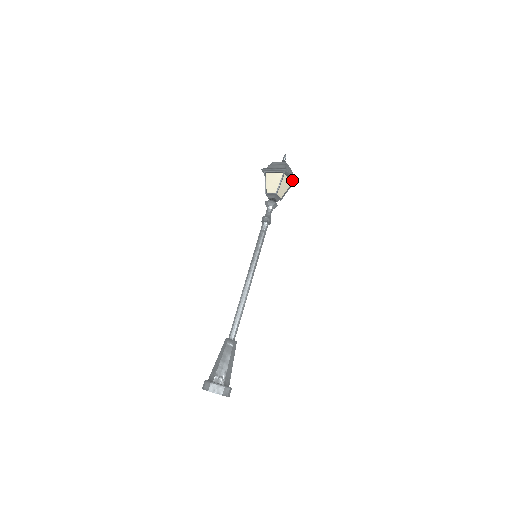
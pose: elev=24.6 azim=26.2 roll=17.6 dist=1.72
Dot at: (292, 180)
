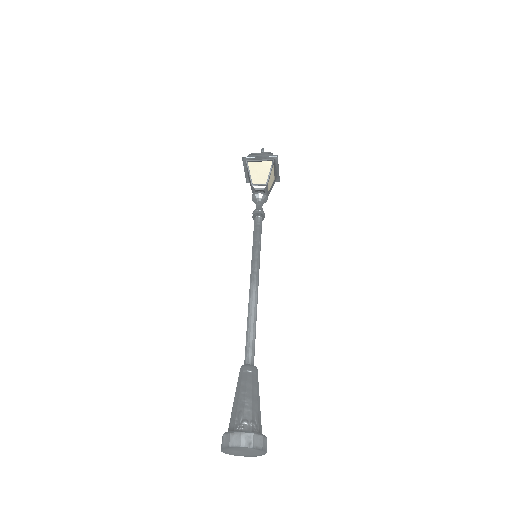
Dot at: (277, 174)
